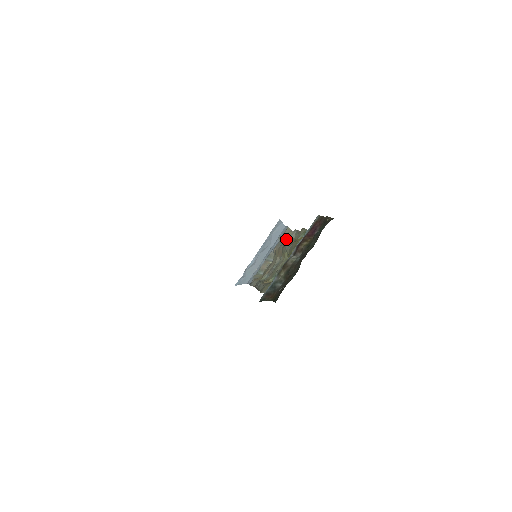
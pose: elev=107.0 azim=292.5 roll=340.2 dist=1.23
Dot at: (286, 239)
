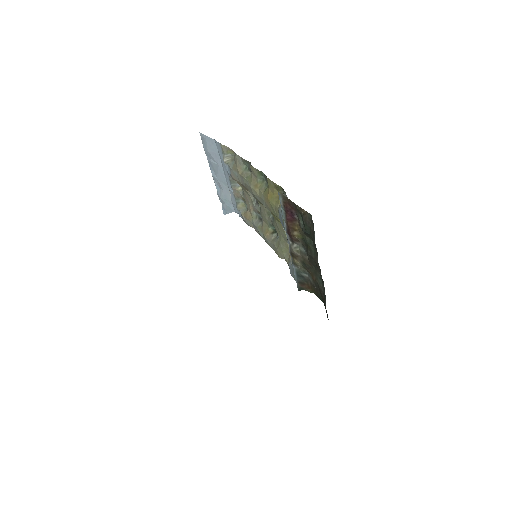
Dot at: (238, 171)
